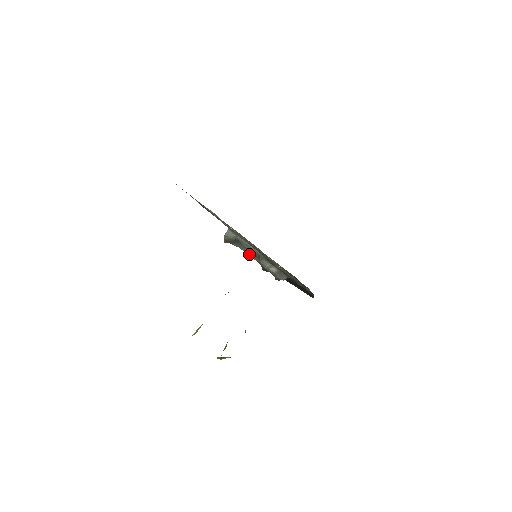
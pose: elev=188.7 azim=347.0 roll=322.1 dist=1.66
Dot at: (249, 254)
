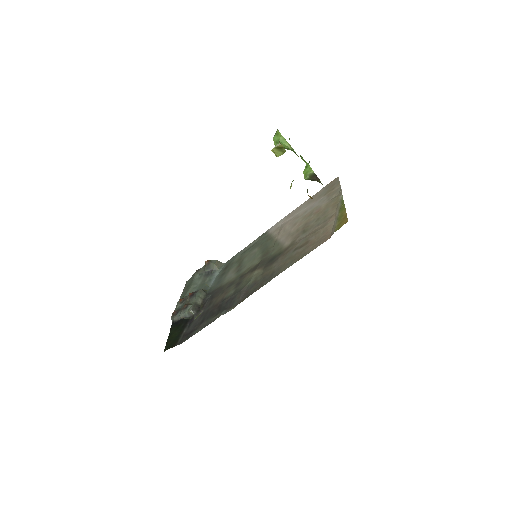
Dot at: (193, 287)
